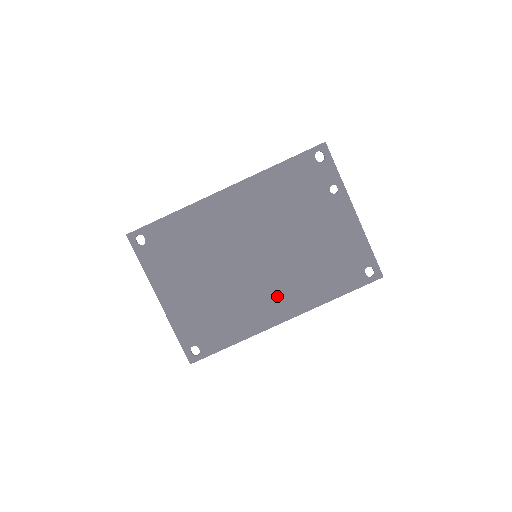
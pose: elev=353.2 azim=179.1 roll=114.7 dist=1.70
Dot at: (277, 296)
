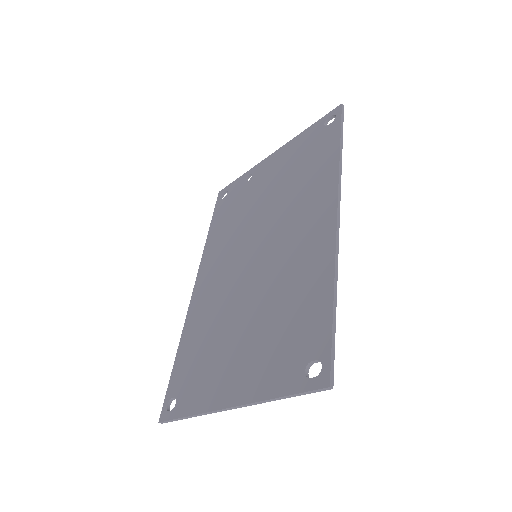
Dot at: (303, 227)
